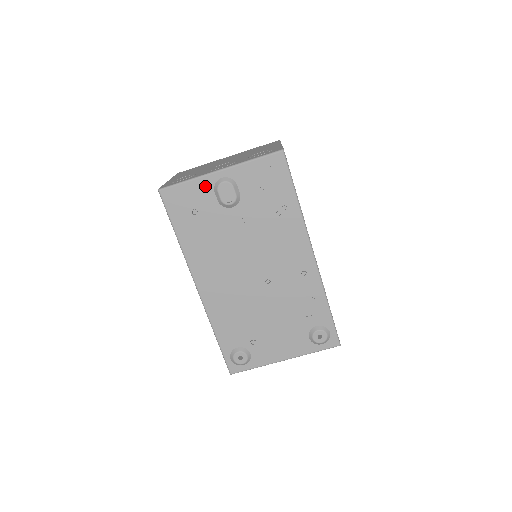
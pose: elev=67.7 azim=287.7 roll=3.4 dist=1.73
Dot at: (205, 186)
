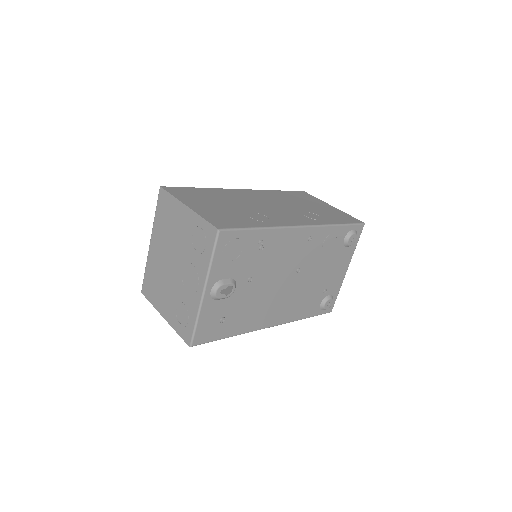
Dot at: (209, 307)
